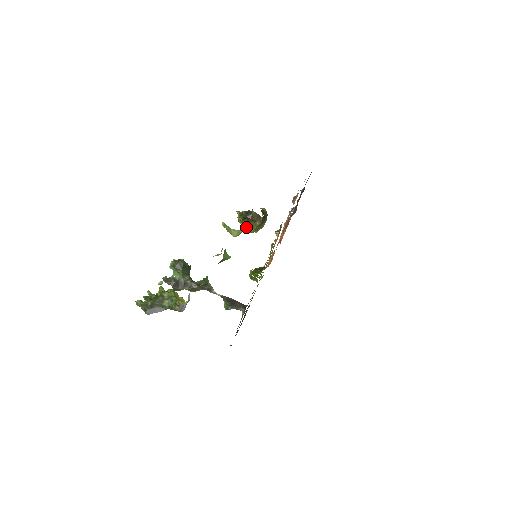
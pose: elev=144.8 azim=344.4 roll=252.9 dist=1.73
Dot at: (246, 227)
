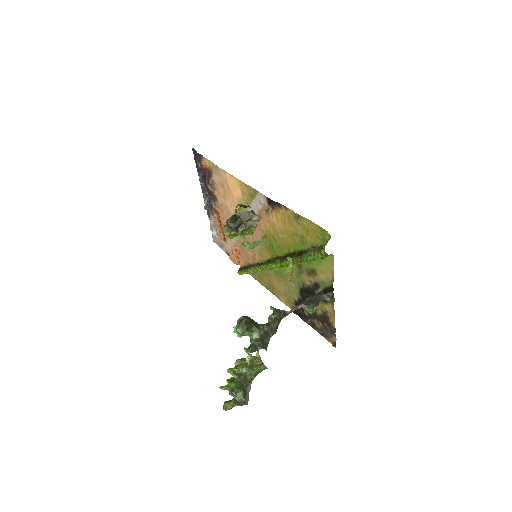
Dot at: (249, 232)
